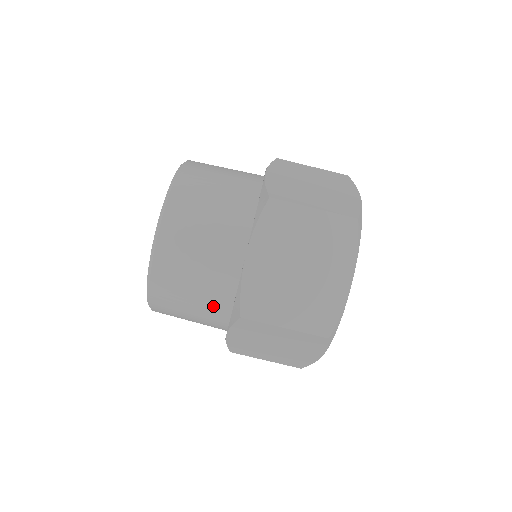
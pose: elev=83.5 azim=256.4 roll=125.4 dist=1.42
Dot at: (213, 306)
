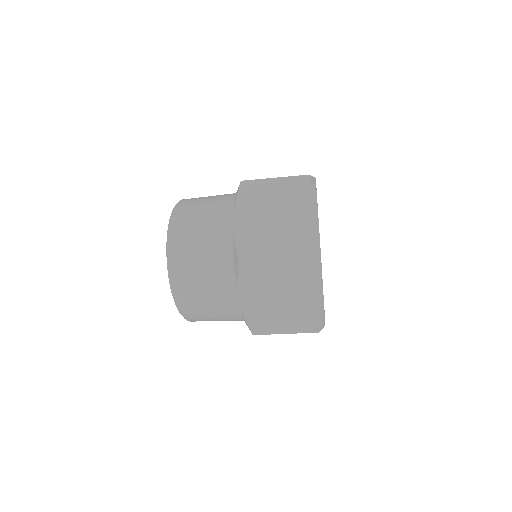
Dot at: occluded
